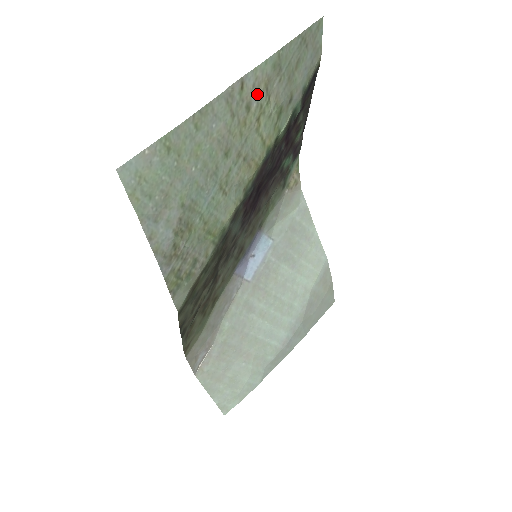
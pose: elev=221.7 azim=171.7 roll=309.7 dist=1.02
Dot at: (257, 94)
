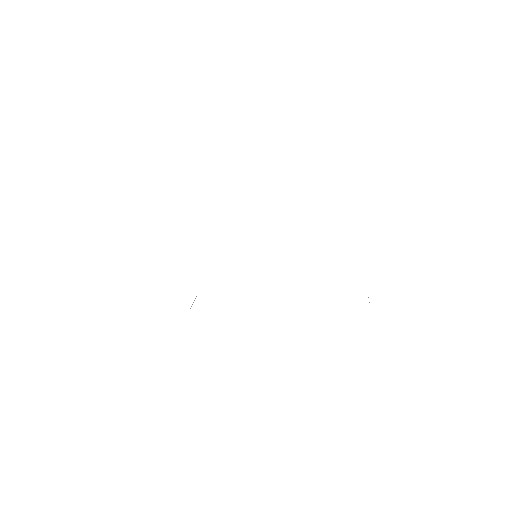
Dot at: occluded
